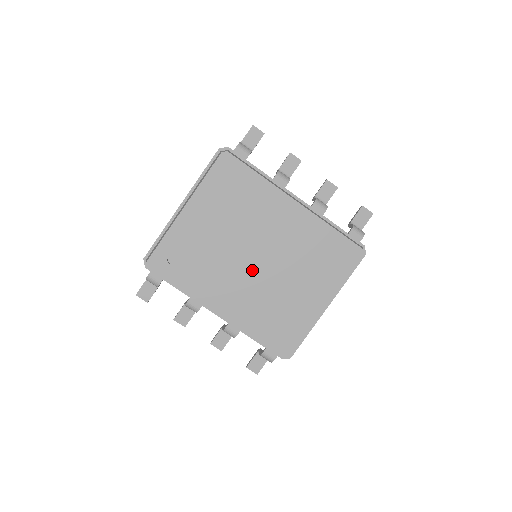
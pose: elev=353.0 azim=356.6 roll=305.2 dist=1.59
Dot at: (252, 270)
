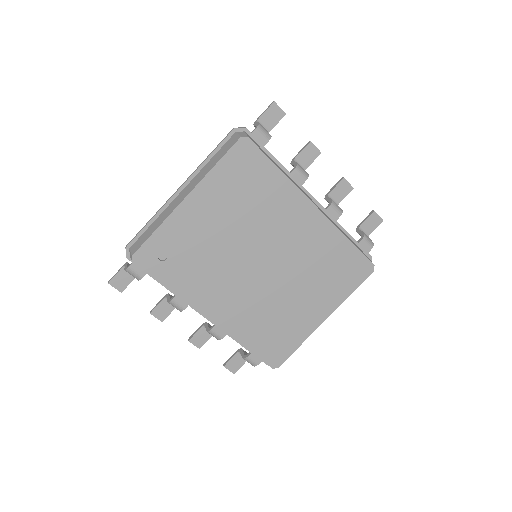
Dot at: (253, 276)
